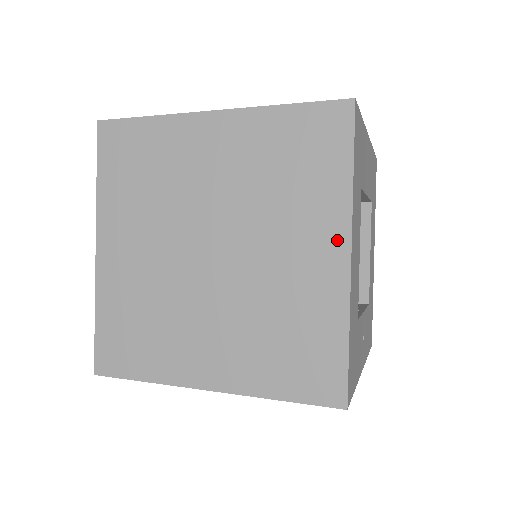
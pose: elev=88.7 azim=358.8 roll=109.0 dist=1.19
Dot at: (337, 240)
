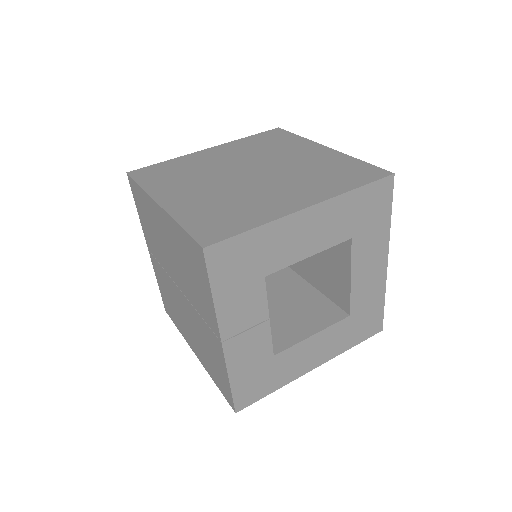
Dot at: (311, 200)
